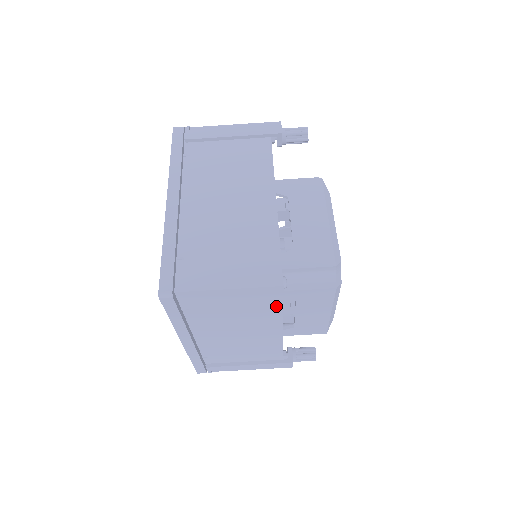
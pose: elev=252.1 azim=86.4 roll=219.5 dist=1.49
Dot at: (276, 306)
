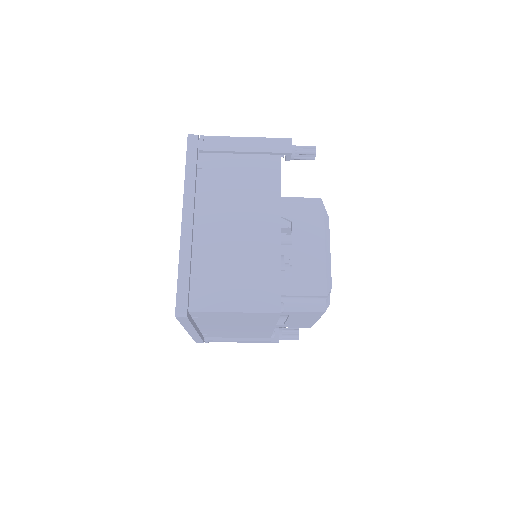
Dot at: (272, 319)
